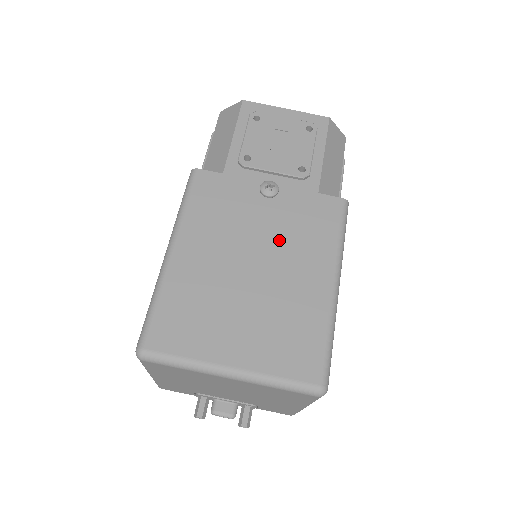
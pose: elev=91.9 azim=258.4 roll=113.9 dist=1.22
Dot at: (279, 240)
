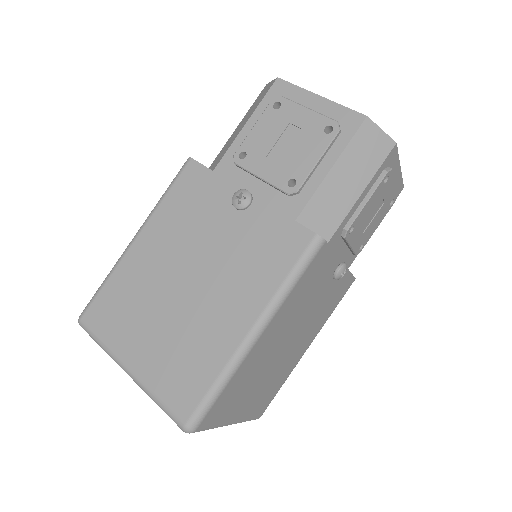
Dot at: (224, 261)
